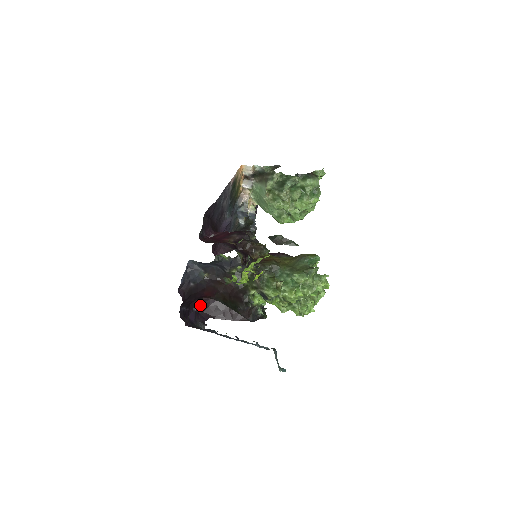
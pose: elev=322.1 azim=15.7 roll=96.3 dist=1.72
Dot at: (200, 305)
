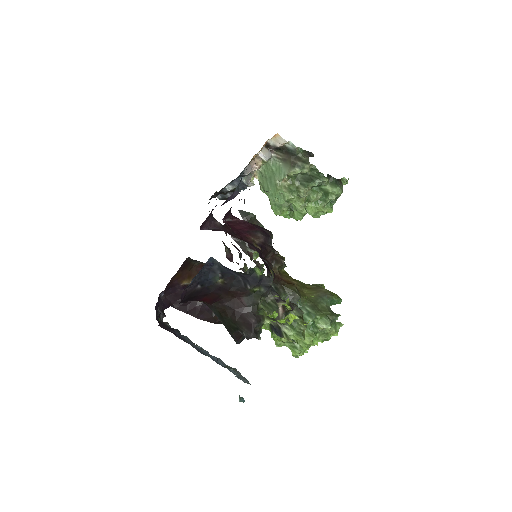
Dot at: (166, 288)
